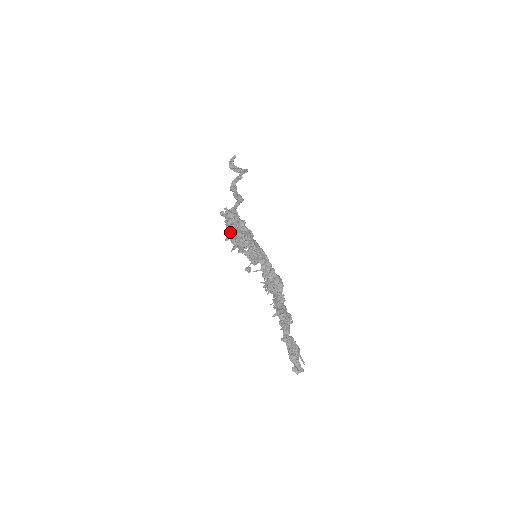
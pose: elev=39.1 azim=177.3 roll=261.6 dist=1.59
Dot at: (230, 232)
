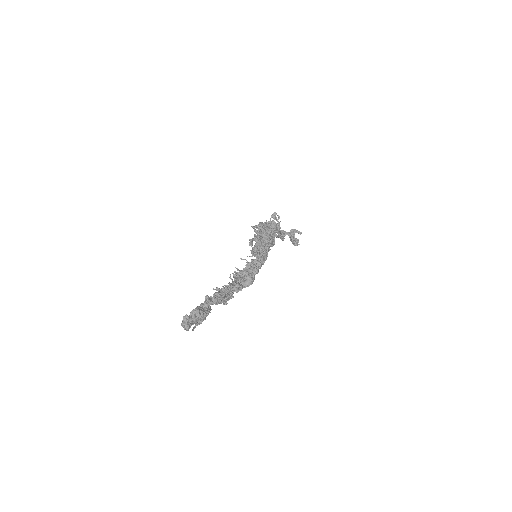
Dot at: occluded
